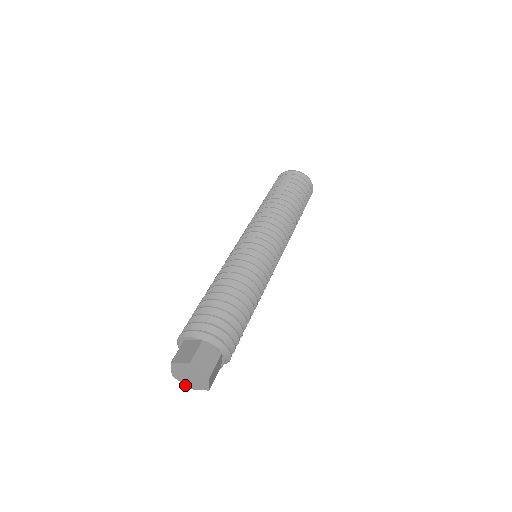
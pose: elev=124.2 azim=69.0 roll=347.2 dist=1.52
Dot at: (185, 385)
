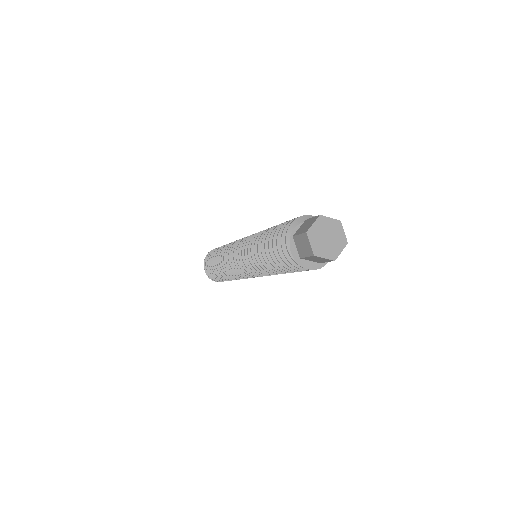
Dot at: (329, 259)
